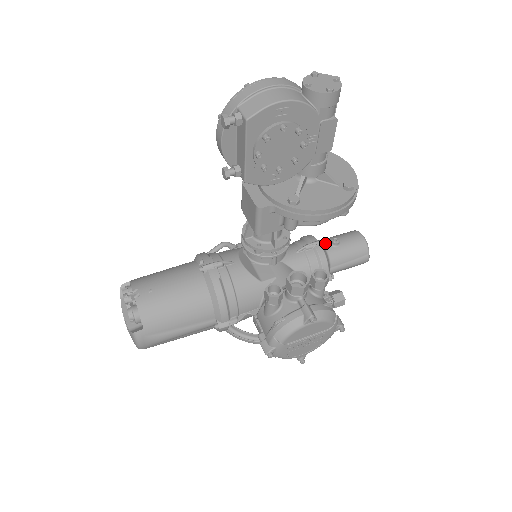
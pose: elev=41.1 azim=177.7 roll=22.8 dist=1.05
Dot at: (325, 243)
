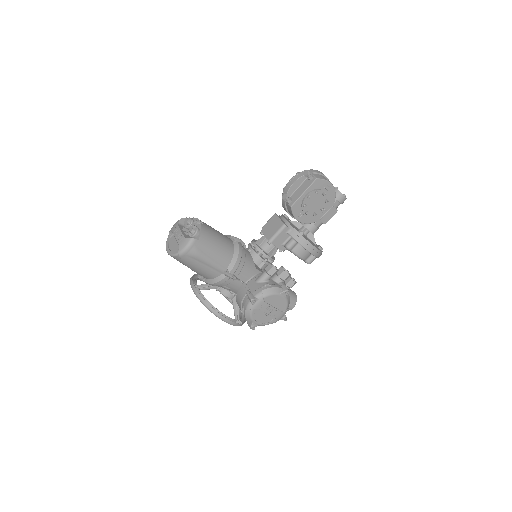
Dot at: occluded
